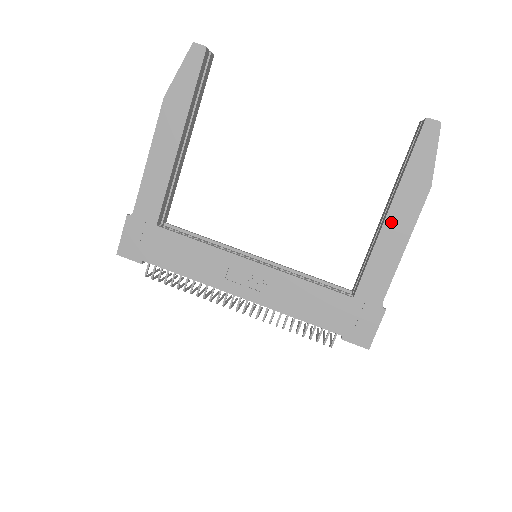
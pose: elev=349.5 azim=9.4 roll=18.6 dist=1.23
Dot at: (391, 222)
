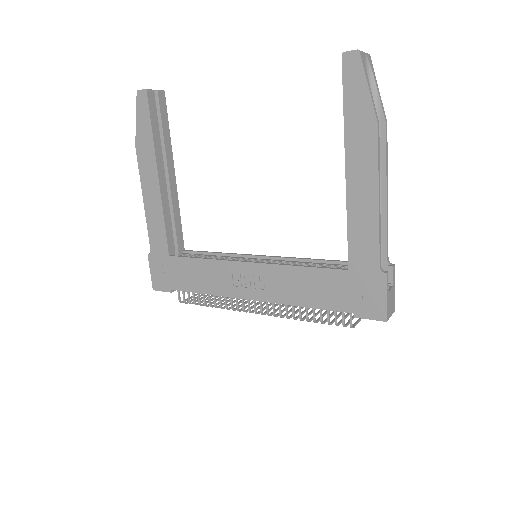
Dot at: (353, 177)
